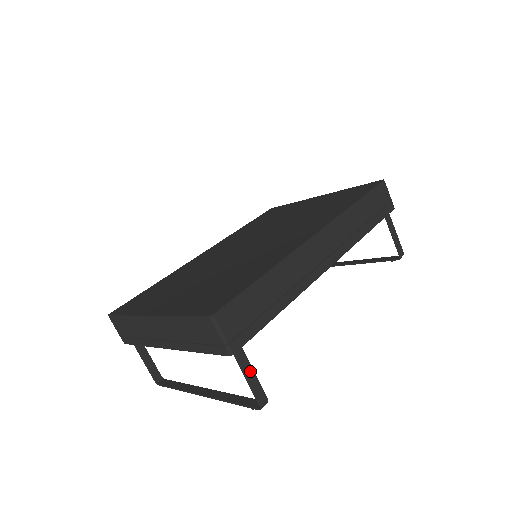
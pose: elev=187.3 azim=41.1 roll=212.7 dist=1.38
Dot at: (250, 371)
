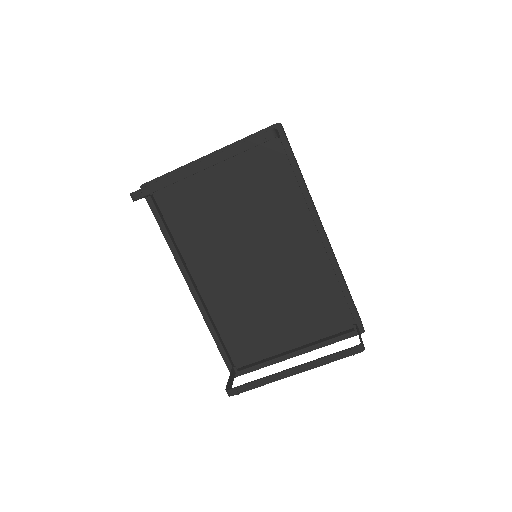
Dot at: (278, 134)
